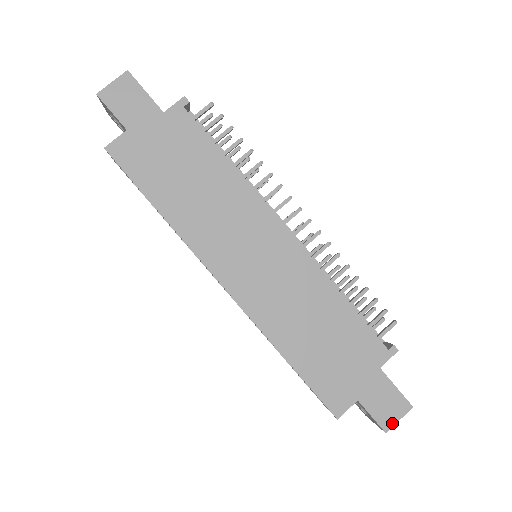
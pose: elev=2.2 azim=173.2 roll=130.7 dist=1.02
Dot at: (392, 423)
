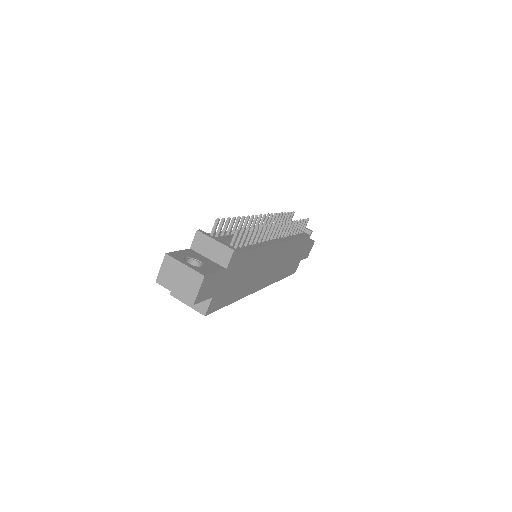
Dot at: occluded
